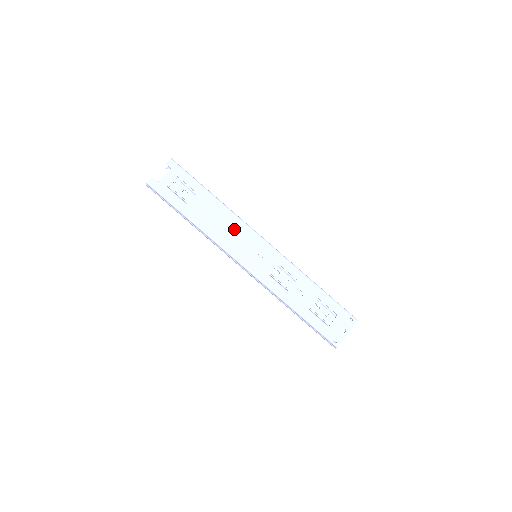
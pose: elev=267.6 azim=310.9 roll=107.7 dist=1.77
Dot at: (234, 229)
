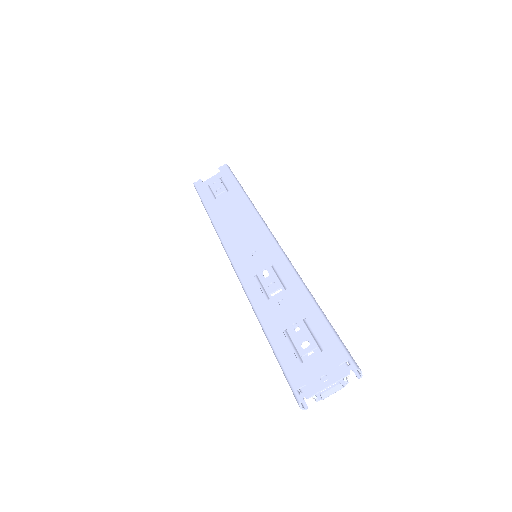
Dot at: (245, 223)
